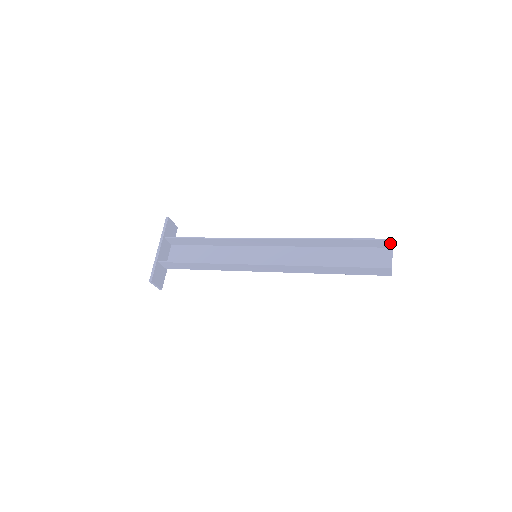
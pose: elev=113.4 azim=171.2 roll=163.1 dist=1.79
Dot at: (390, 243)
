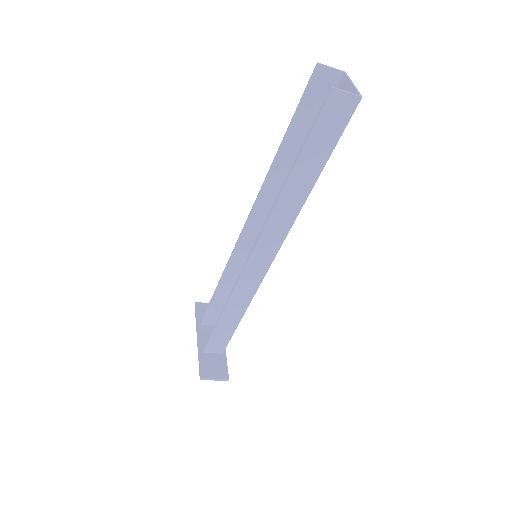
Dot at: (328, 71)
